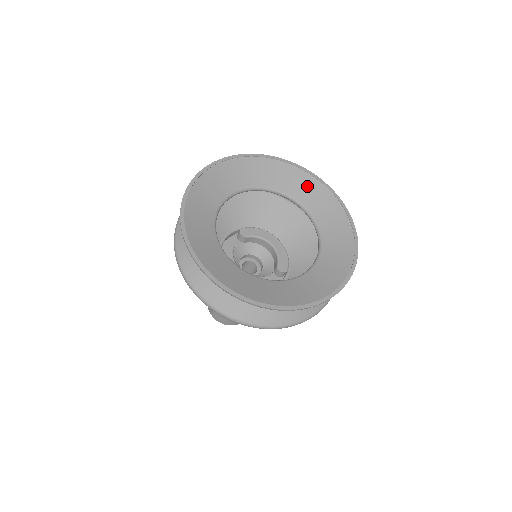
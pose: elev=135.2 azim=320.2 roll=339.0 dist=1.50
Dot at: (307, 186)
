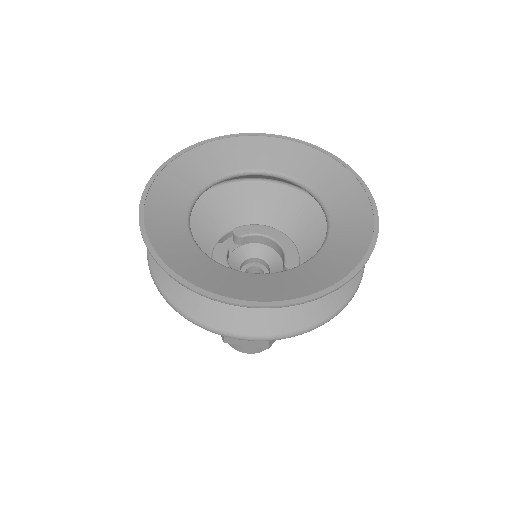
Dot at: (302, 158)
